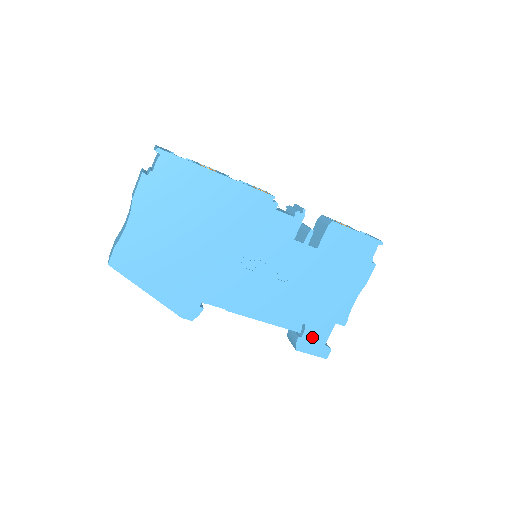
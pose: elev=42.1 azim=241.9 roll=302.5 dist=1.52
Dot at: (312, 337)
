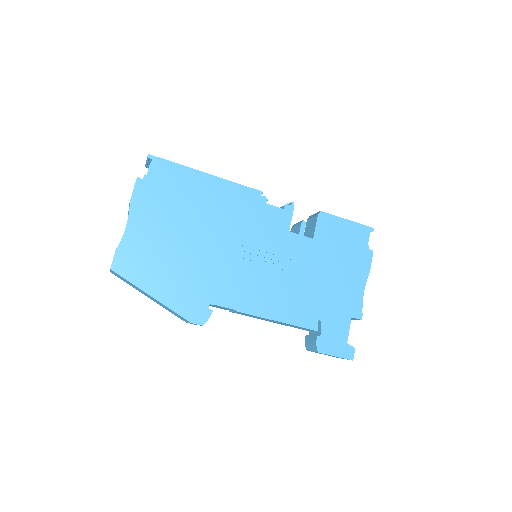
Dot at: (331, 335)
